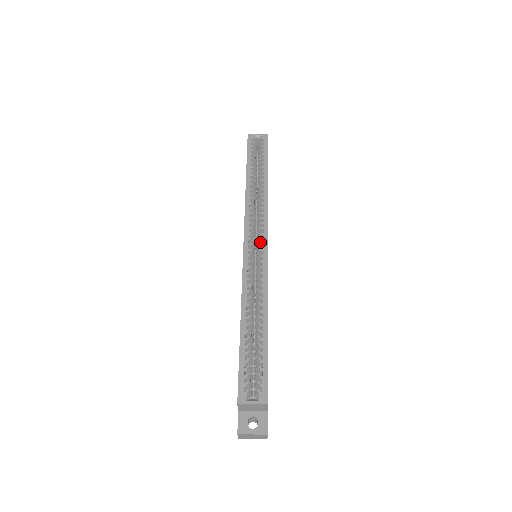
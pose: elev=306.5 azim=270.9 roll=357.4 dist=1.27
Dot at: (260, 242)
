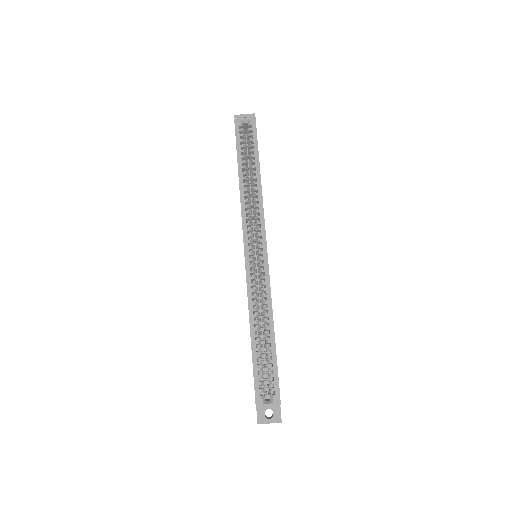
Dot at: (259, 249)
